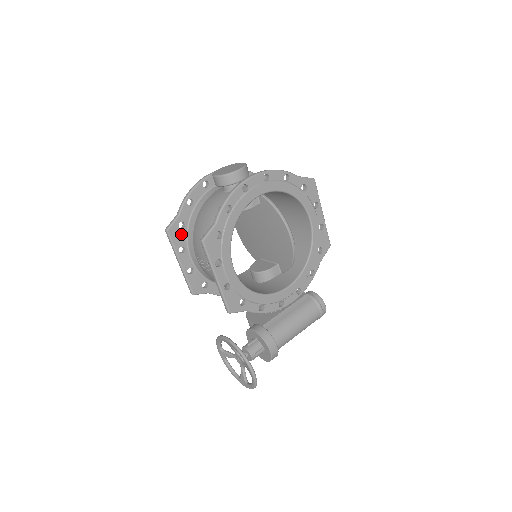
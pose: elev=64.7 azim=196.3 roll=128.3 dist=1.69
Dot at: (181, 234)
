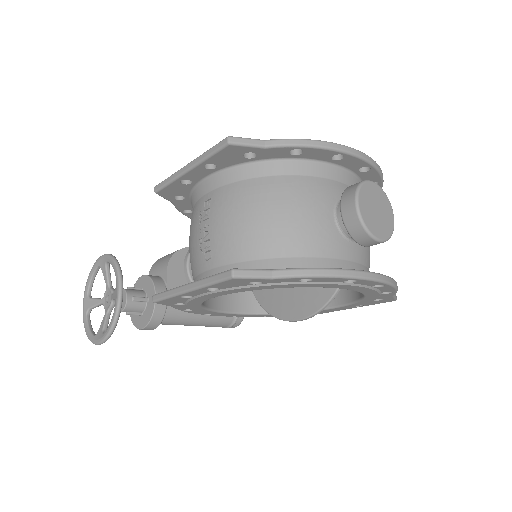
Dot at: (235, 158)
